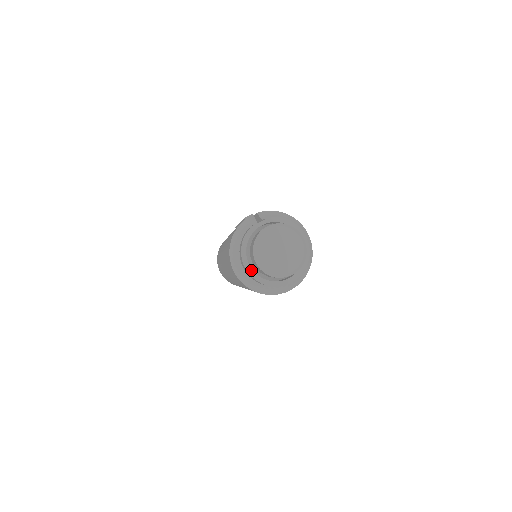
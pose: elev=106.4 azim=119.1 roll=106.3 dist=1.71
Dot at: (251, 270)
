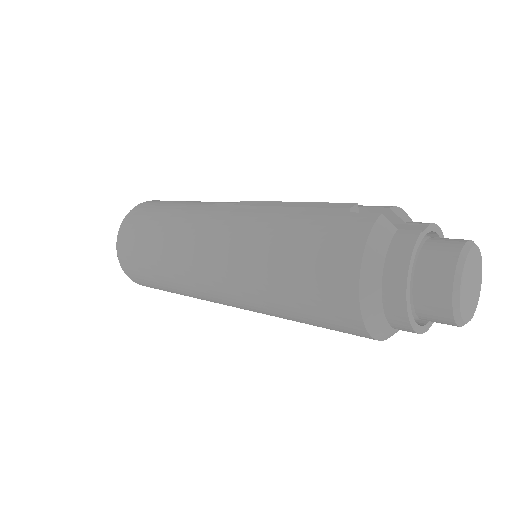
Dot at: (410, 308)
